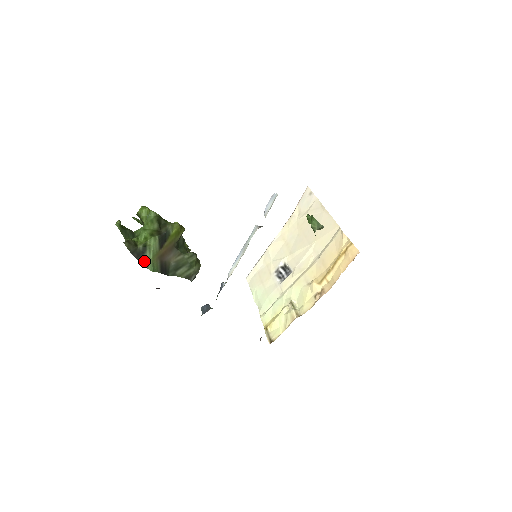
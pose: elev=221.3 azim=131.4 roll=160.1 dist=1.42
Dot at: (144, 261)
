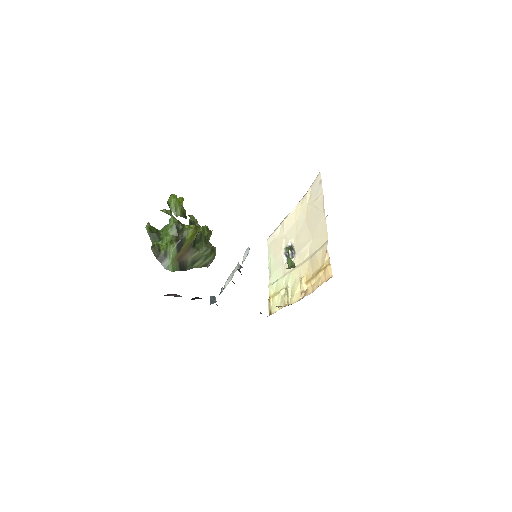
Dot at: (165, 264)
